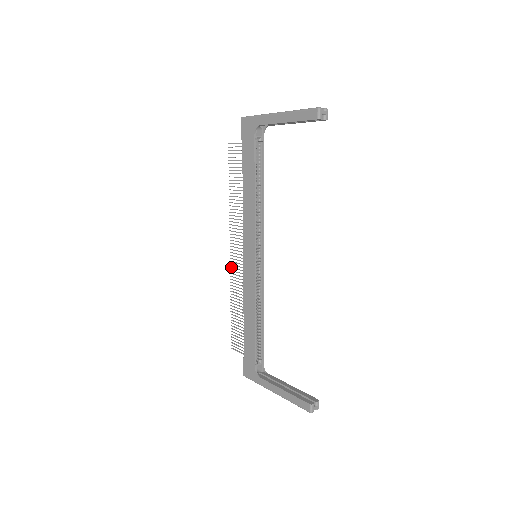
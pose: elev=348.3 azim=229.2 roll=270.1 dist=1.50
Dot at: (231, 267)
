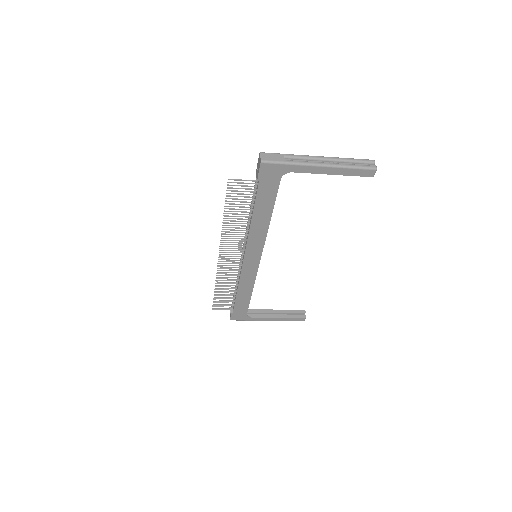
Dot at: (220, 267)
